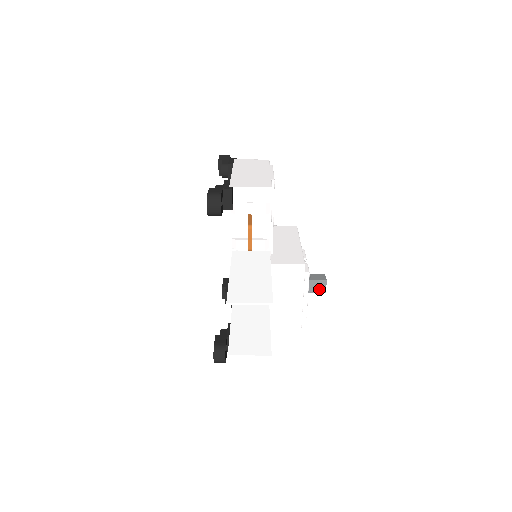
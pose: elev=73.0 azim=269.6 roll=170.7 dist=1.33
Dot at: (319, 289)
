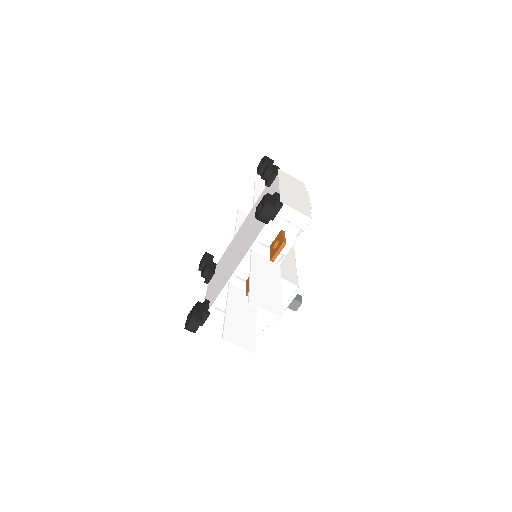
Dot at: (293, 306)
